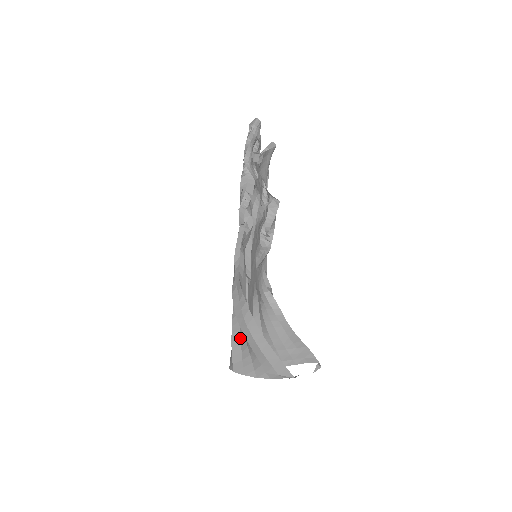
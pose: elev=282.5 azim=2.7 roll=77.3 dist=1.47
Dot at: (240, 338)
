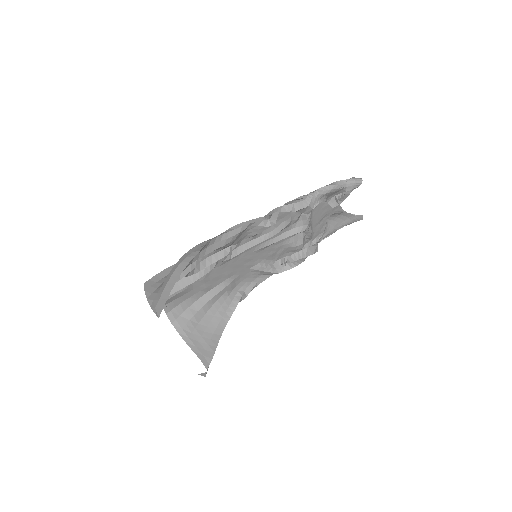
Dot at: occluded
